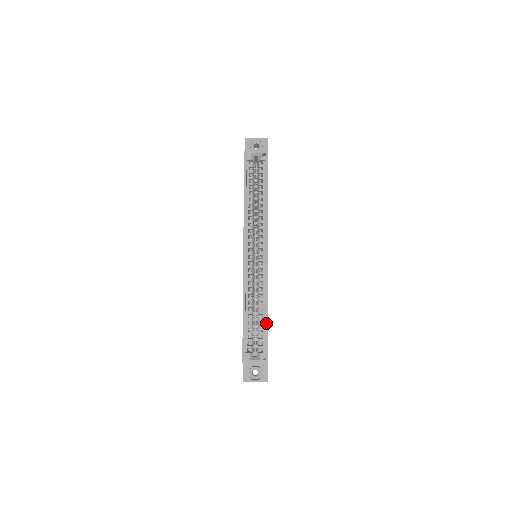
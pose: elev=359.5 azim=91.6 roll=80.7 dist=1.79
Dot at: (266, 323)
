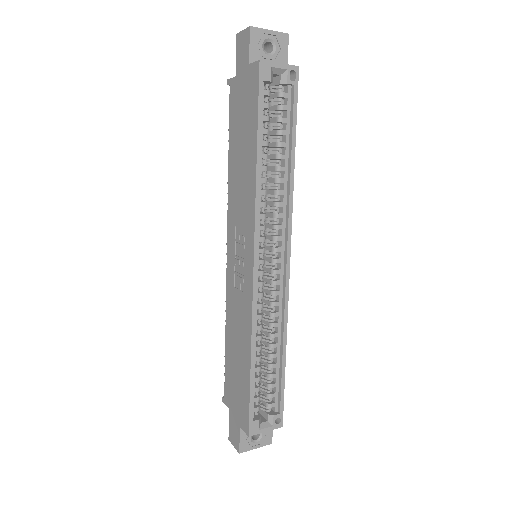
Dot at: (283, 371)
